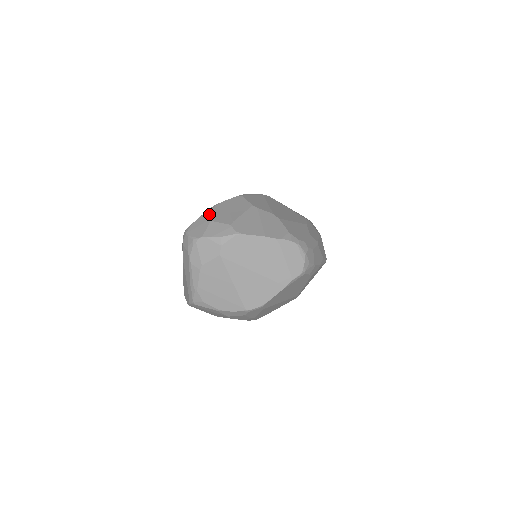
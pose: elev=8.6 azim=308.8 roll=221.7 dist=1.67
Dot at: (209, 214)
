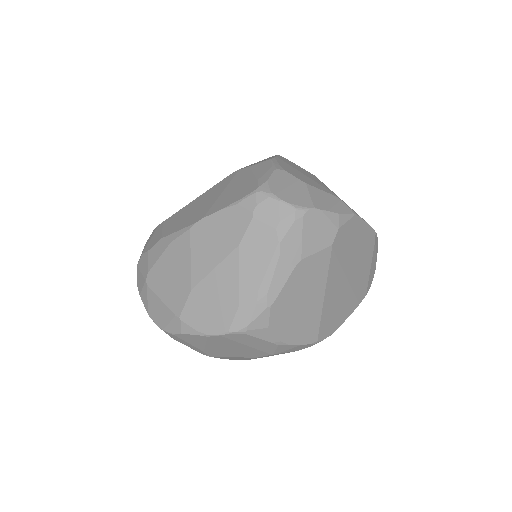
Dot at: (288, 171)
